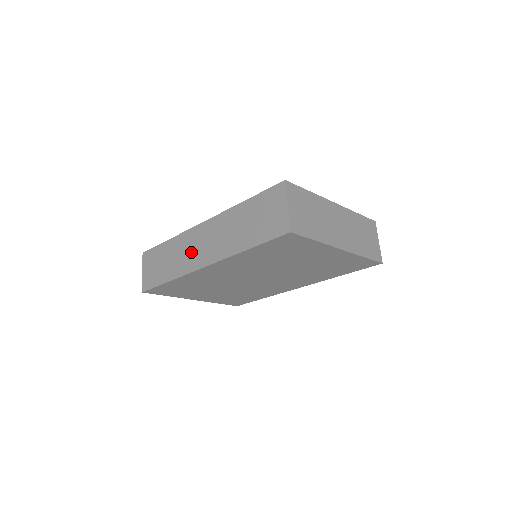
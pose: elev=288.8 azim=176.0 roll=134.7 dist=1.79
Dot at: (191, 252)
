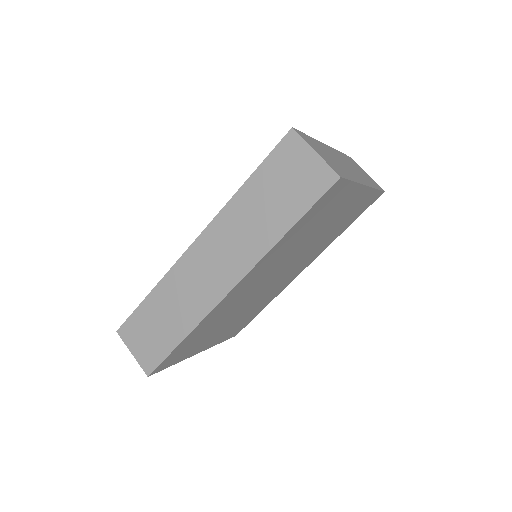
Dot at: (199, 285)
